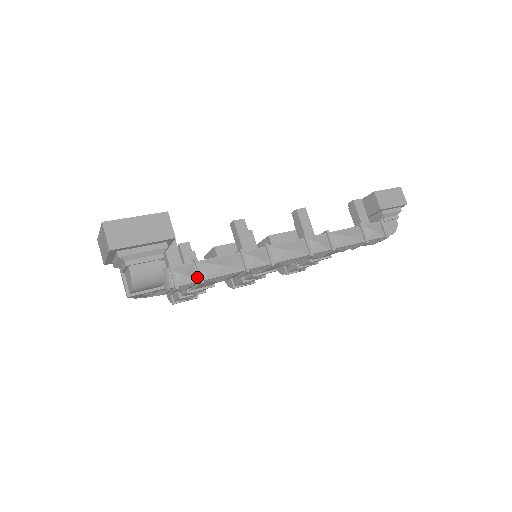
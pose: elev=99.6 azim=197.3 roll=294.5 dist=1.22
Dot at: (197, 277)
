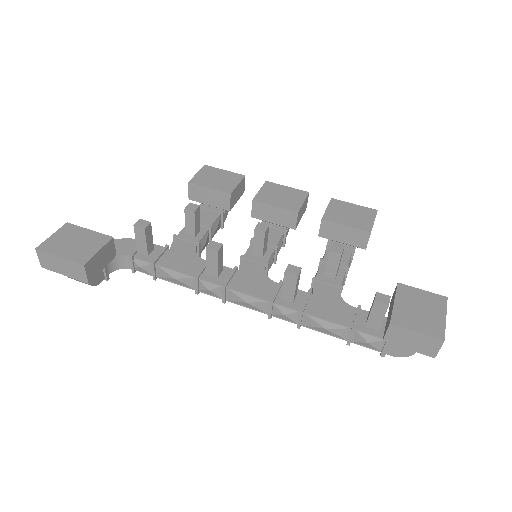
Dot at: (152, 273)
